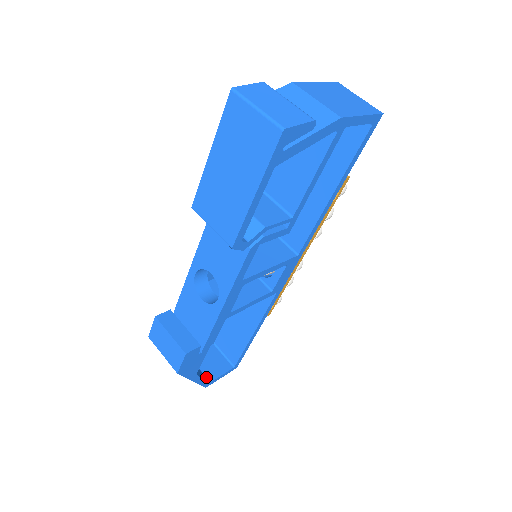
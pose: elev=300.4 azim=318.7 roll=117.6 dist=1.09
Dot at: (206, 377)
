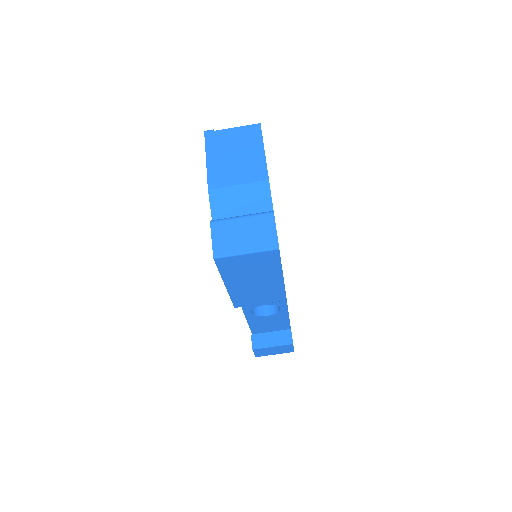
Dot at: occluded
